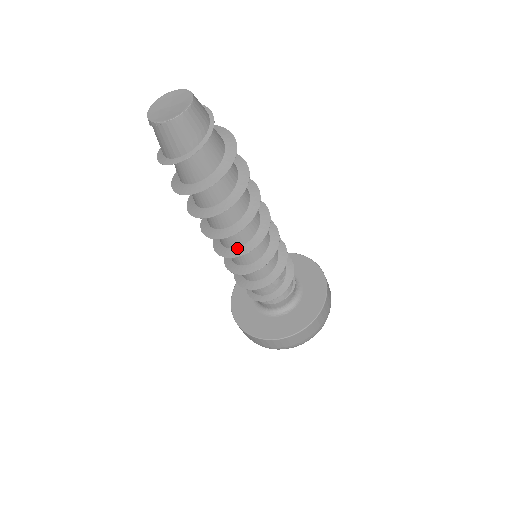
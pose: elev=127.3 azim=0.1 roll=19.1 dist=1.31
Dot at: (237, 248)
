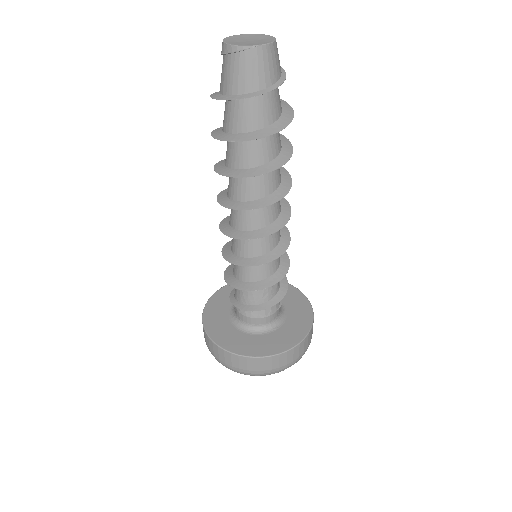
Dot at: (262, 229)
